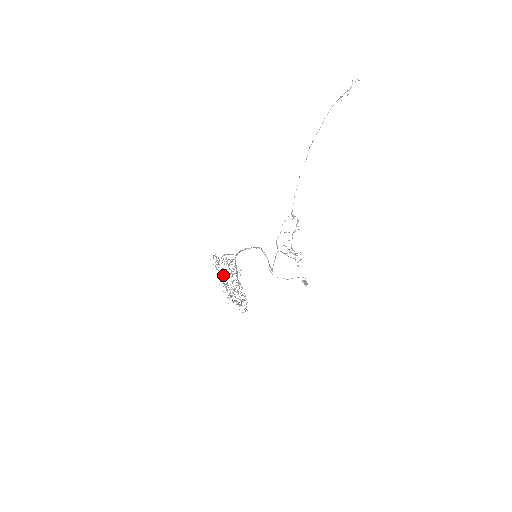
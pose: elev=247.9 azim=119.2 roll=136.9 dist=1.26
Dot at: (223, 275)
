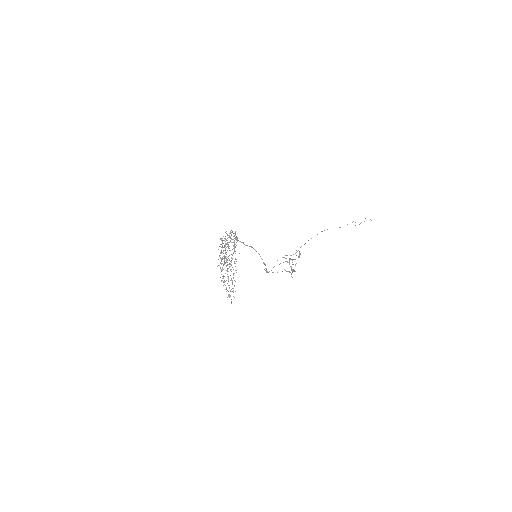
Dot at: occluded
